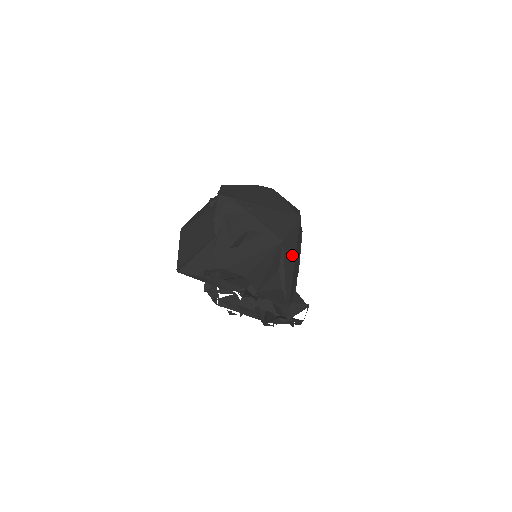
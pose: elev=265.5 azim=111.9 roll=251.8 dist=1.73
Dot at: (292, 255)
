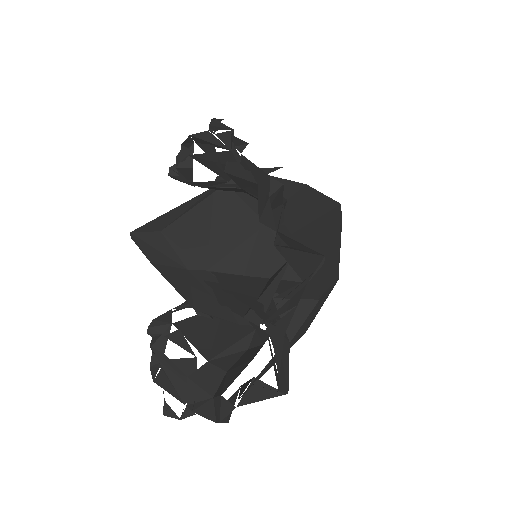
Dot at: (315, 210)
